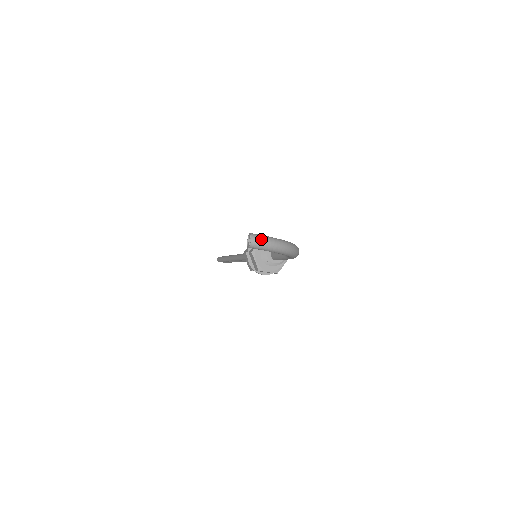
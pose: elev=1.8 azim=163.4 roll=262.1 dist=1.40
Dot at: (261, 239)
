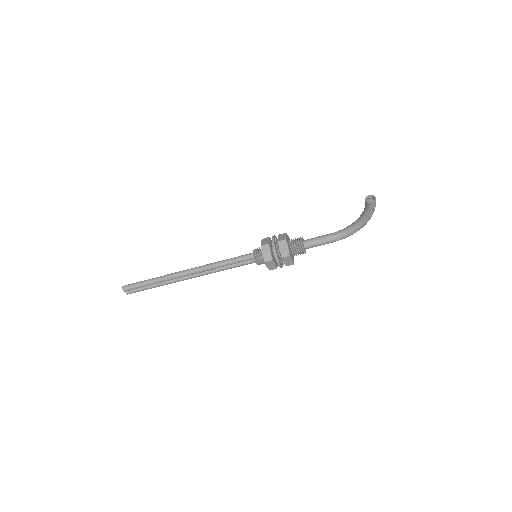
Dot at: occluded
